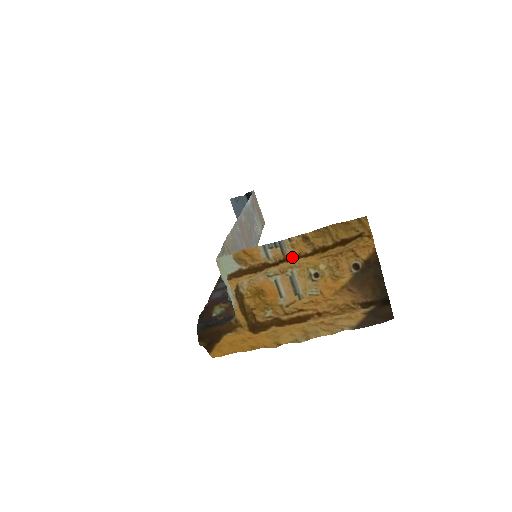
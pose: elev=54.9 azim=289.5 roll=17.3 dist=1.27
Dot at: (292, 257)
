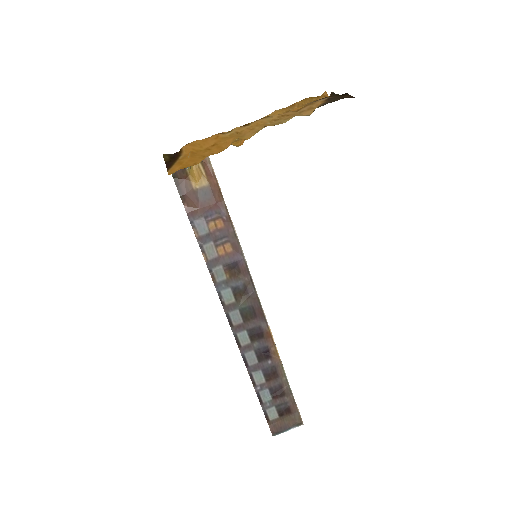
Dot at: occluded
